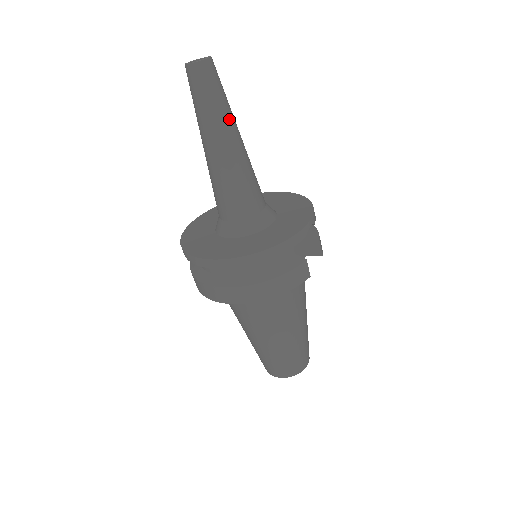
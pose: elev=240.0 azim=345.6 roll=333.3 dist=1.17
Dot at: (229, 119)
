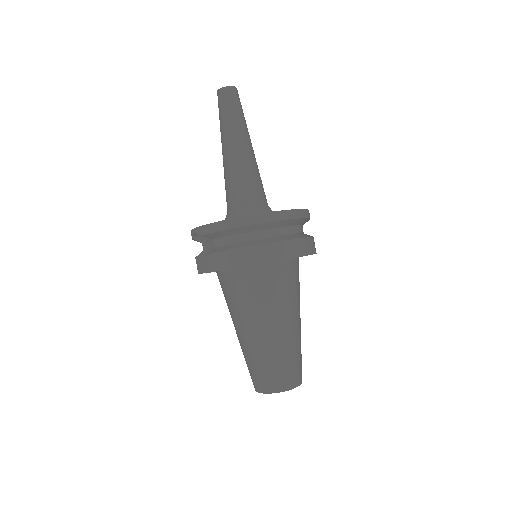
Dot at: occluded
